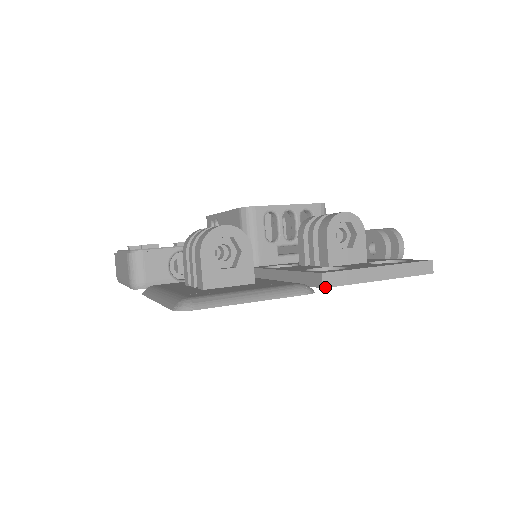
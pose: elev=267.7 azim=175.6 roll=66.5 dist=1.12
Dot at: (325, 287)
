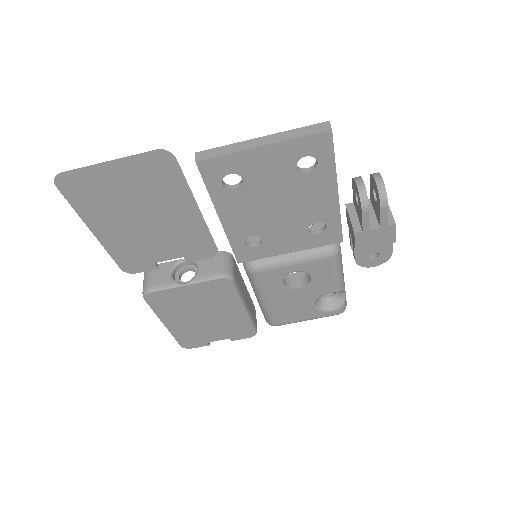
Dot at: (198, 161)
